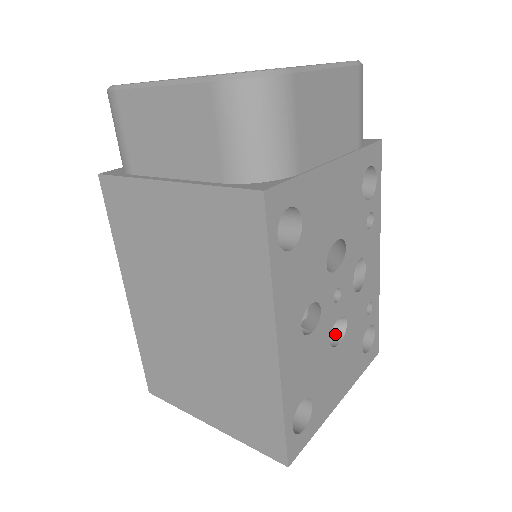
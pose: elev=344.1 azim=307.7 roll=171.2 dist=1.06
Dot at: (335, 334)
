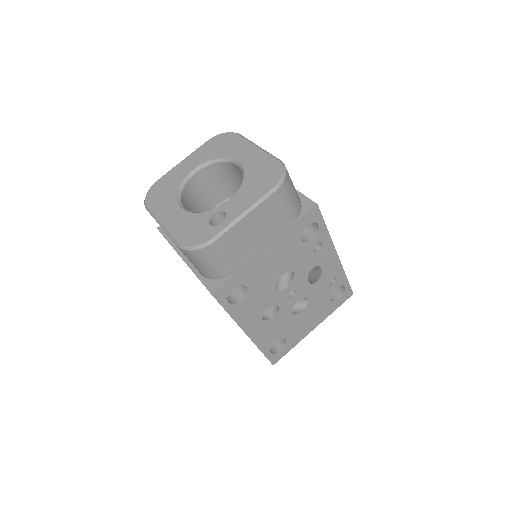
Dot at: (302, 303)
